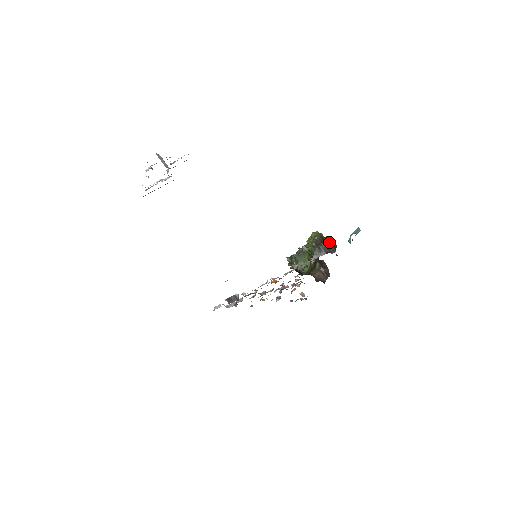
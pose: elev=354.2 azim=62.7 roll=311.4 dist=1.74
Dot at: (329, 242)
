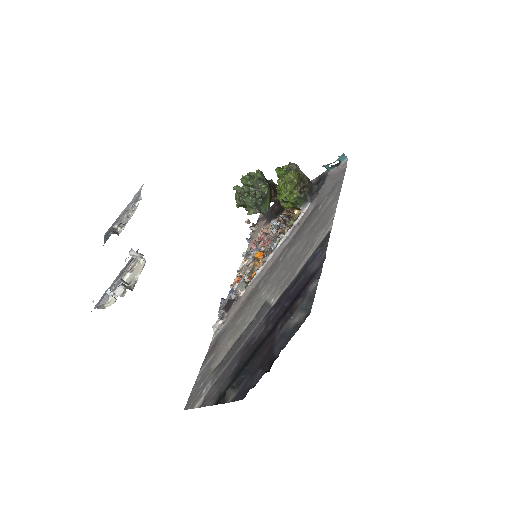
Dot at: (309, 180)
